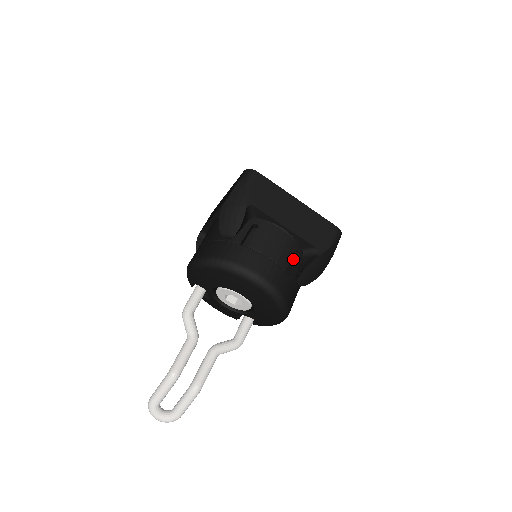
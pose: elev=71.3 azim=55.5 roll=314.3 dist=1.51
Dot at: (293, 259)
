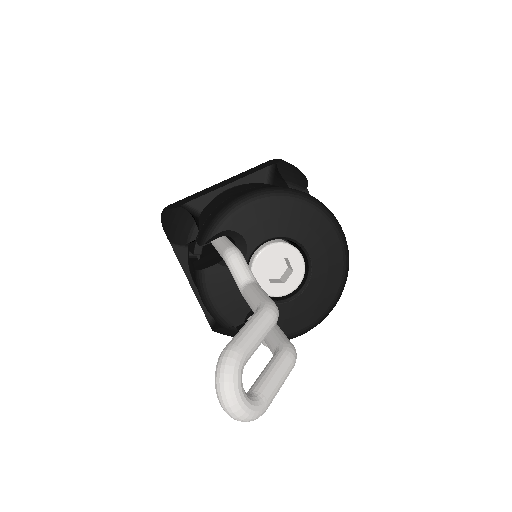
Dot at: occluded
